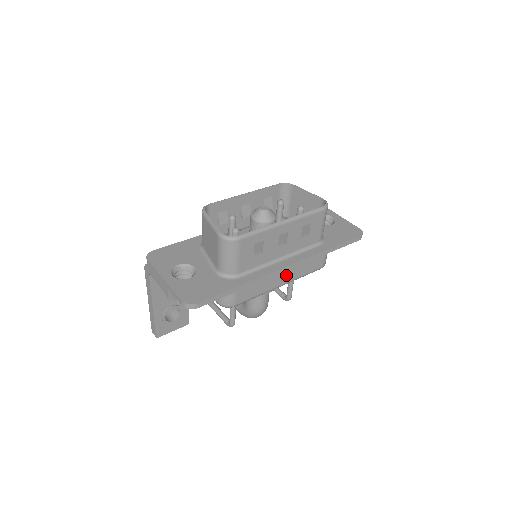
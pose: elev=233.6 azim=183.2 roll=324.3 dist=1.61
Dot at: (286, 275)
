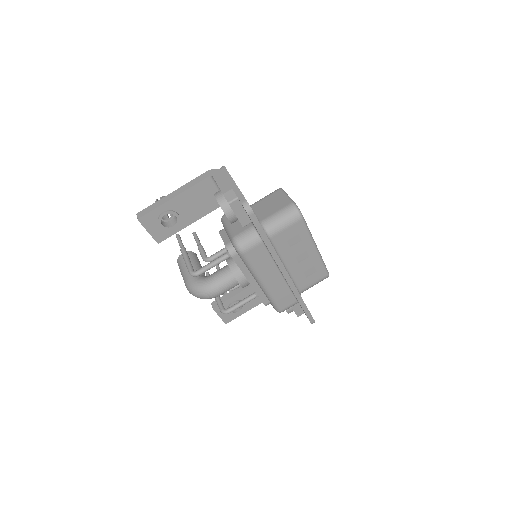
Dot at: (274, 281)
